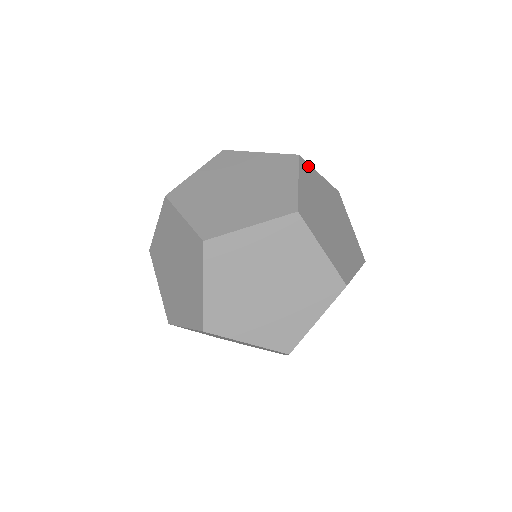
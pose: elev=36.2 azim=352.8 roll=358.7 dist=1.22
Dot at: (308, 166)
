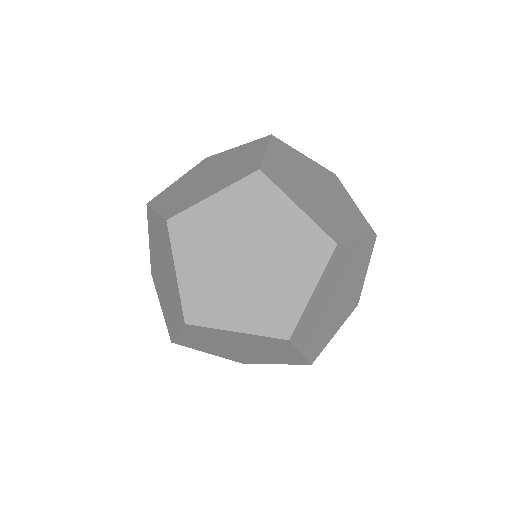
Dot at: (266, 165)
